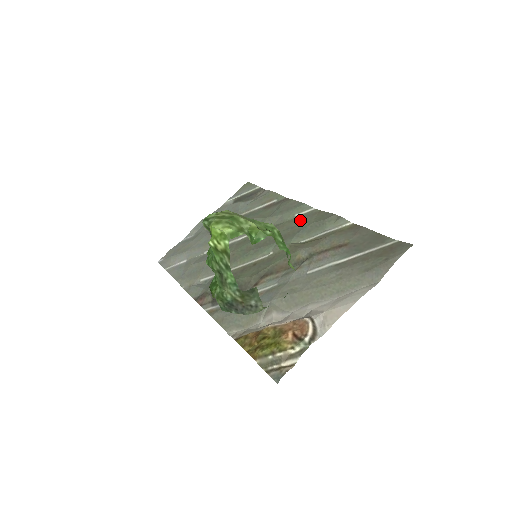
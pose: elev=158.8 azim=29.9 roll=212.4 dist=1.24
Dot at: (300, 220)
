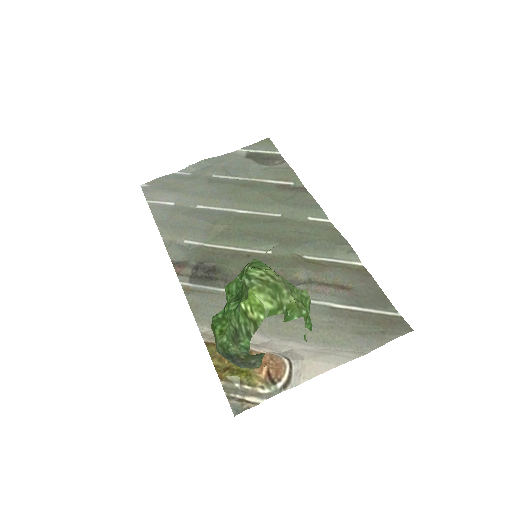
Dot at: (311, 228)
